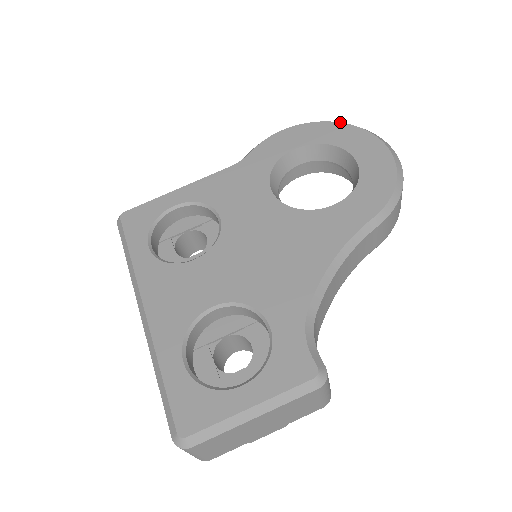
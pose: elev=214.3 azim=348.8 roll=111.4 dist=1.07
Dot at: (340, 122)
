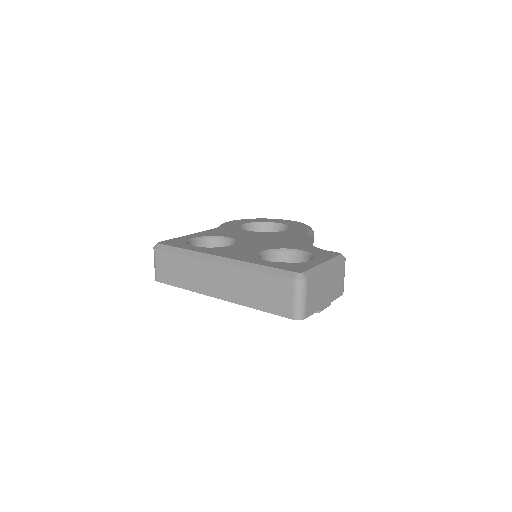
Dot at: (258, 218)
